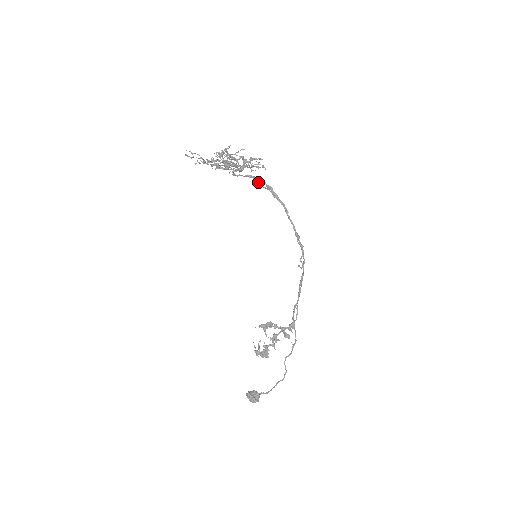
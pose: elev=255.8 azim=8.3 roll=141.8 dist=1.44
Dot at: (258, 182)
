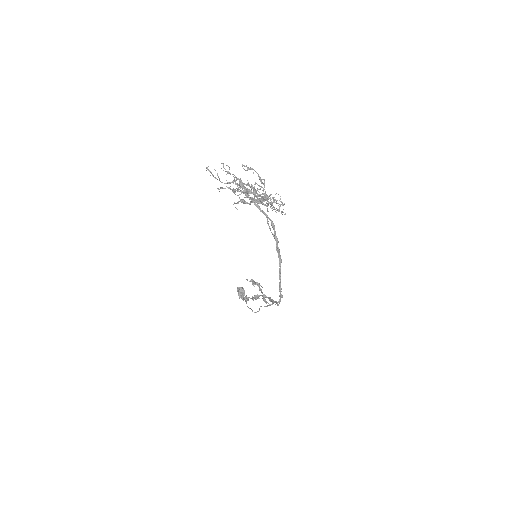
Dot at: (269, 227)
